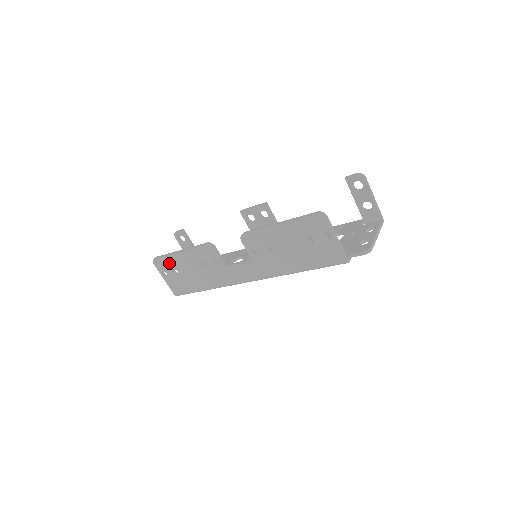
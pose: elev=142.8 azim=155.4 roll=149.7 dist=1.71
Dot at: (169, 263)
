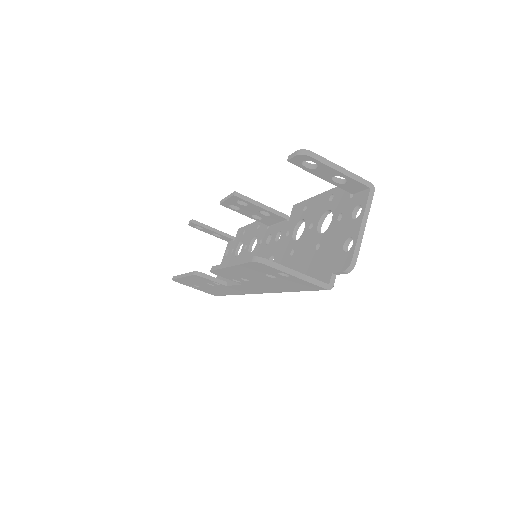
Dot at: (185, 282)
